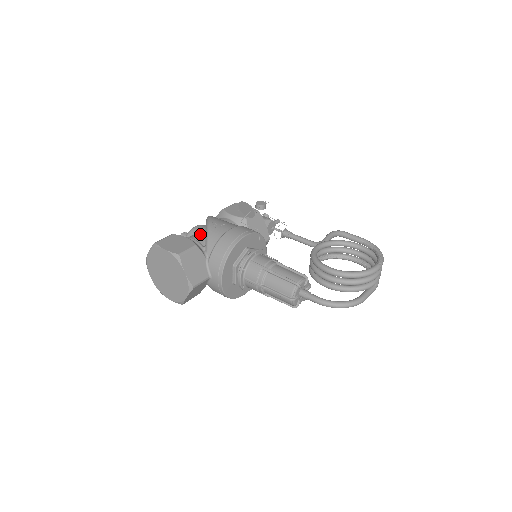
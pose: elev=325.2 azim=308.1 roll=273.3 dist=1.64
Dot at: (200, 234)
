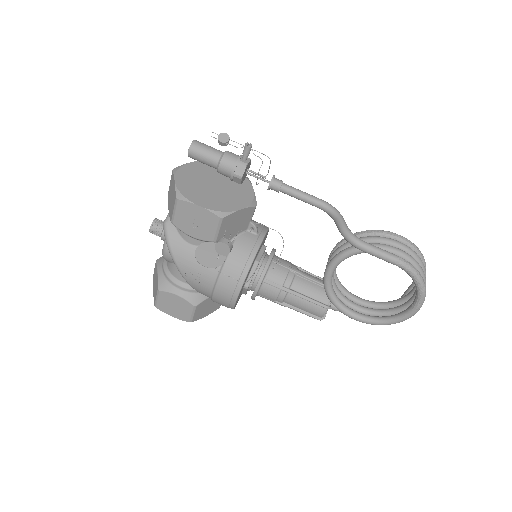
Dot at: occluded
